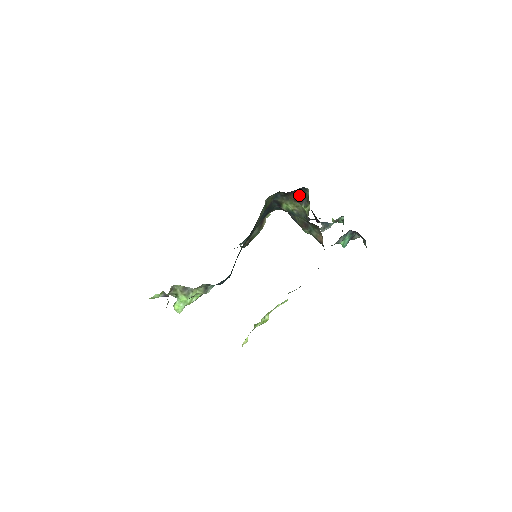
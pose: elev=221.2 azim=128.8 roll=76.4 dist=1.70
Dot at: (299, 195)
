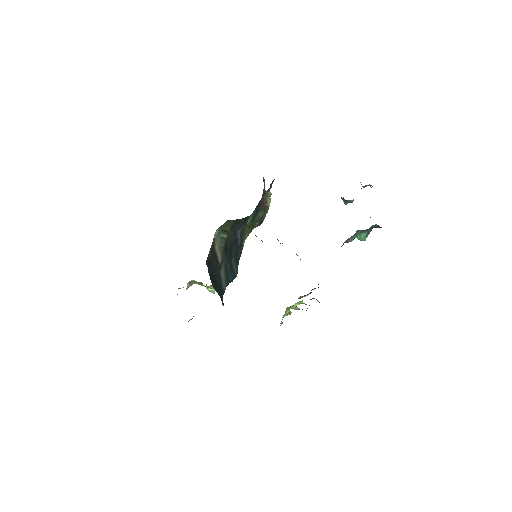
Dot at: occluded
